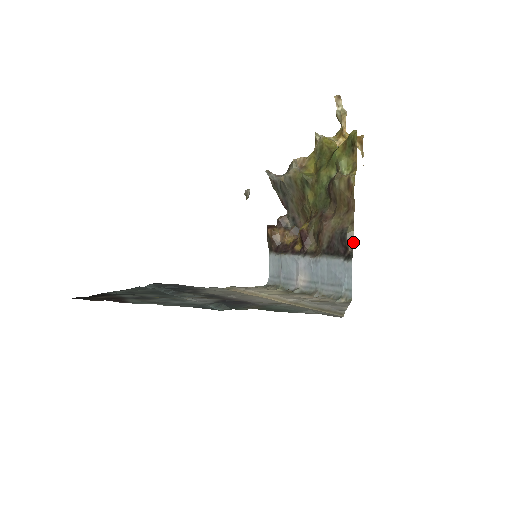
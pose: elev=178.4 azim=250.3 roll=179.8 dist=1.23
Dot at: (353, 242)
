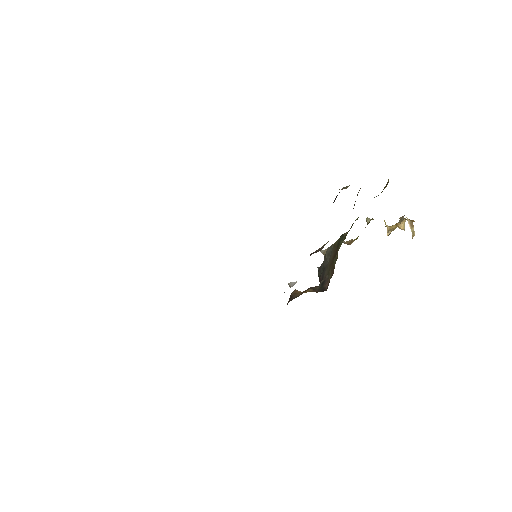
Dot at: (346, 188)
